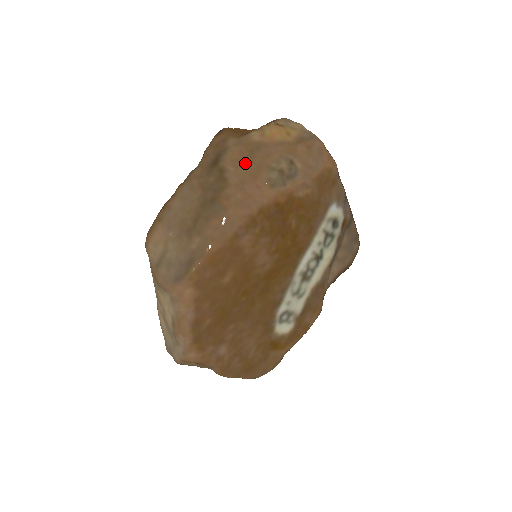
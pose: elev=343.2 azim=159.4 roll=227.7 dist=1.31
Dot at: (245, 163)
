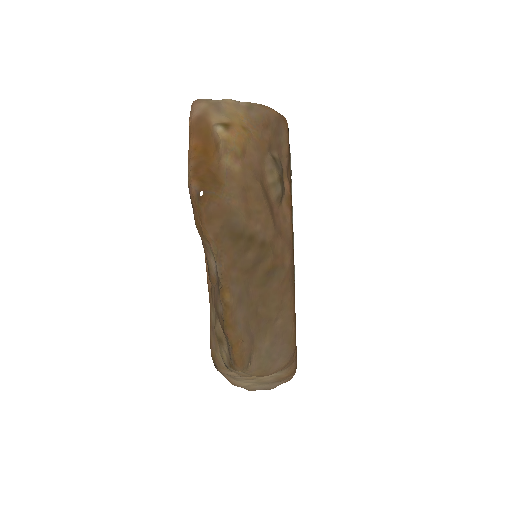
Dot at: (259, 207)
